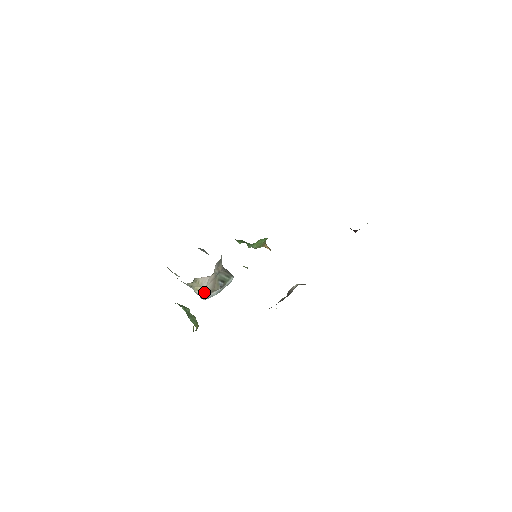
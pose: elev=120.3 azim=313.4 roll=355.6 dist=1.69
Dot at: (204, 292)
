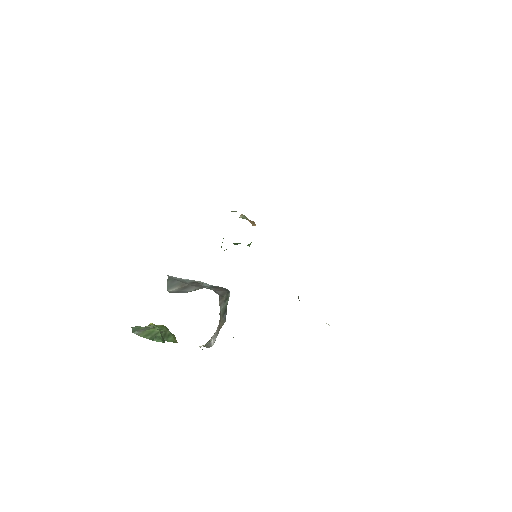
Dot at: (212, 342)
